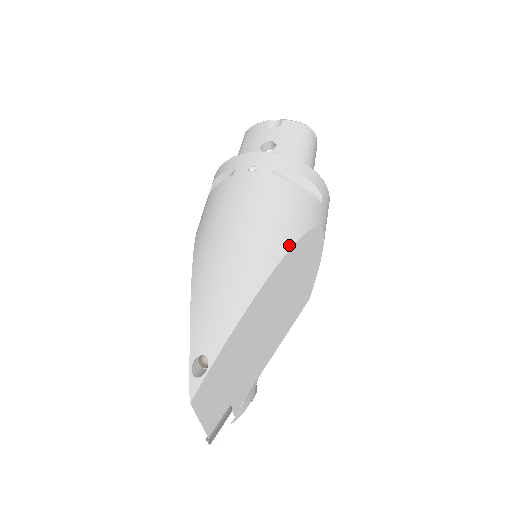
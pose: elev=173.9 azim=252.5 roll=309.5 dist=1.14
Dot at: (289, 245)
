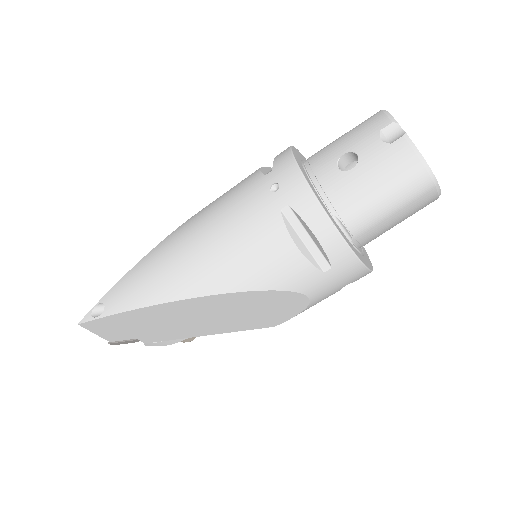
Dot at: (227, 289)
